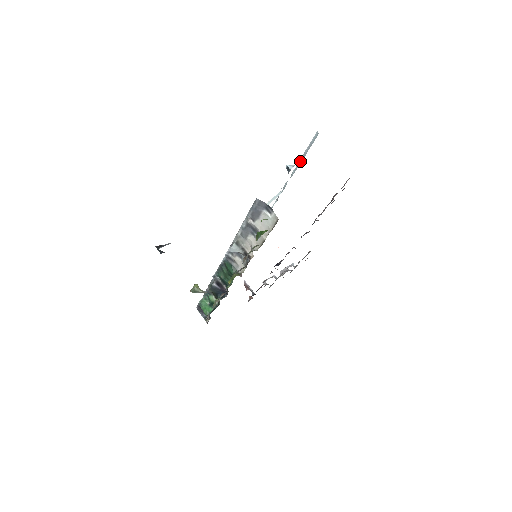
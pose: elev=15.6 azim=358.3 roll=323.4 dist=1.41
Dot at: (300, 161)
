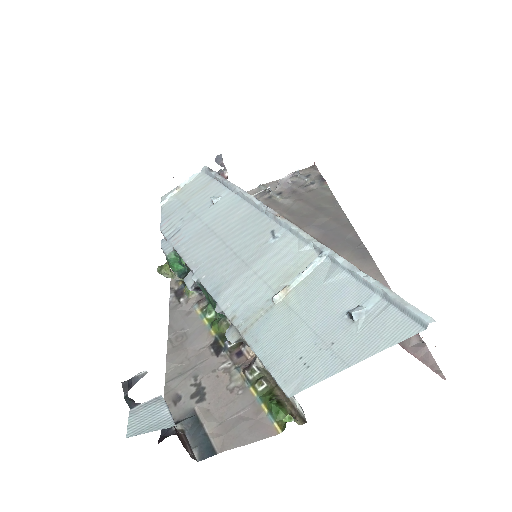
Dot at: (375, 289)
